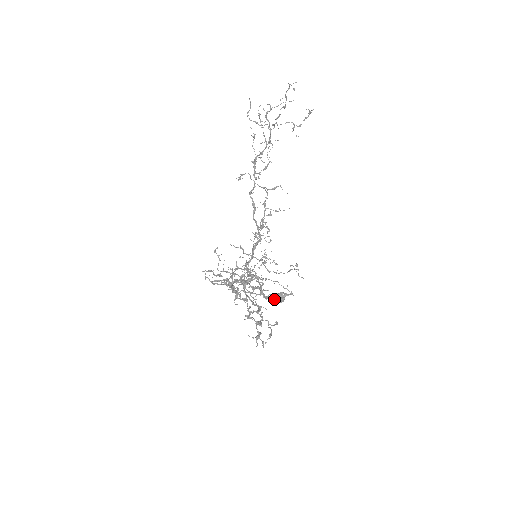
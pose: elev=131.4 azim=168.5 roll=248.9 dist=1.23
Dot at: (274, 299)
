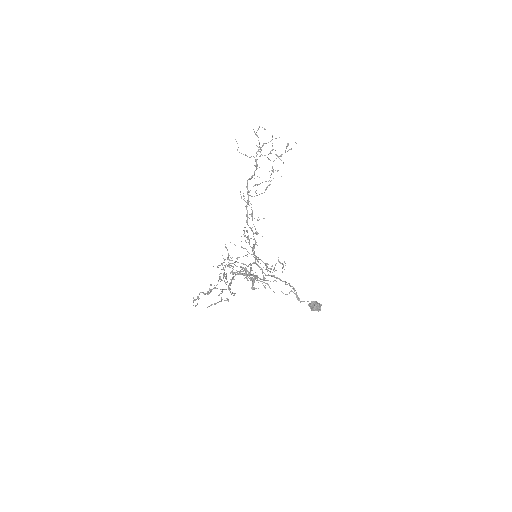
Dot at: (310, 306)
